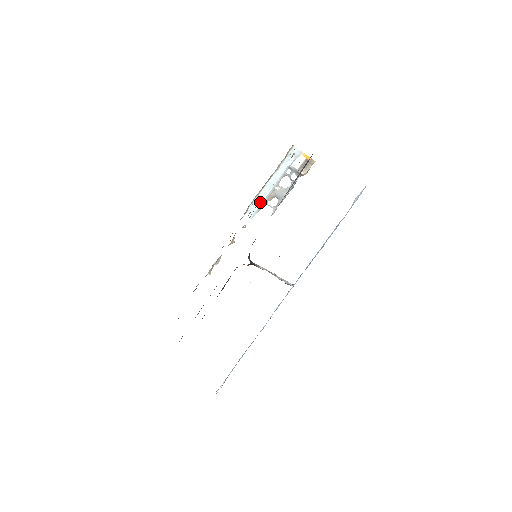
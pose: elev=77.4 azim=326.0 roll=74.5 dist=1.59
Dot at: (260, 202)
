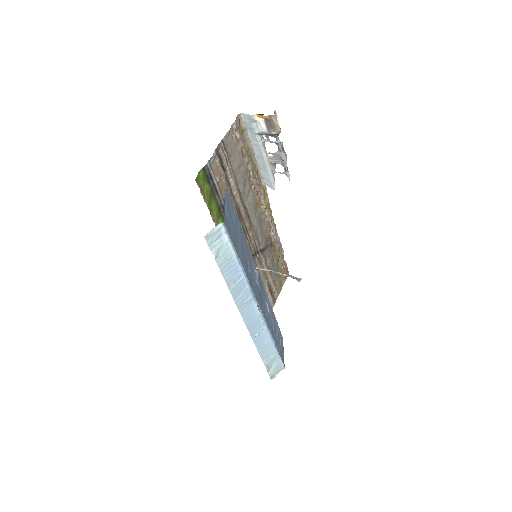
Dot at: (267, 174)
